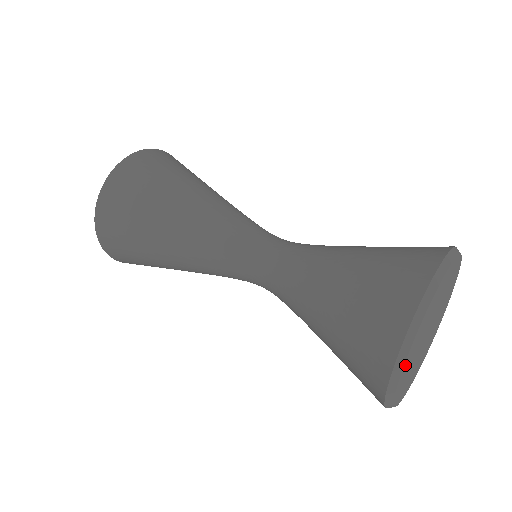
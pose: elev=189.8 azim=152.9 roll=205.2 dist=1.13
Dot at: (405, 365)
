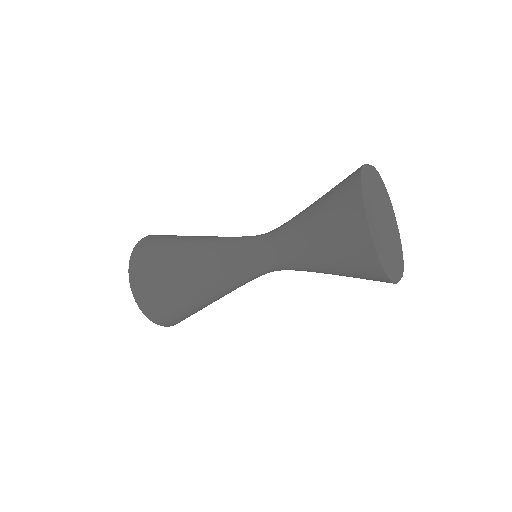
Dot at: (373, 215)
